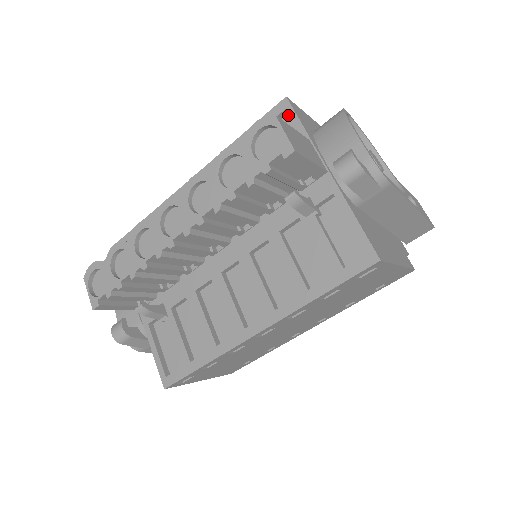
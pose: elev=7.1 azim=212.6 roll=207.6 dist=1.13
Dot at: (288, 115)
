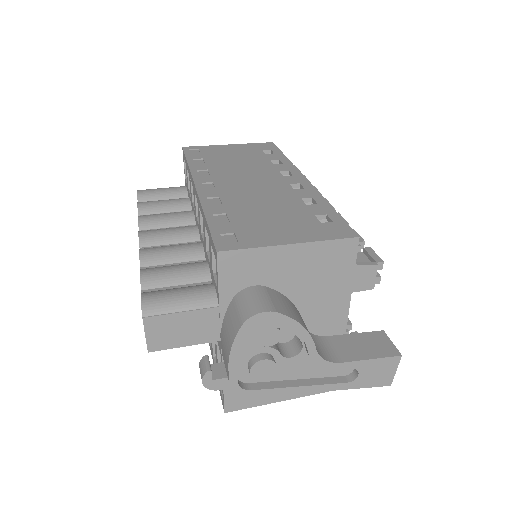
Dot at: occluded
